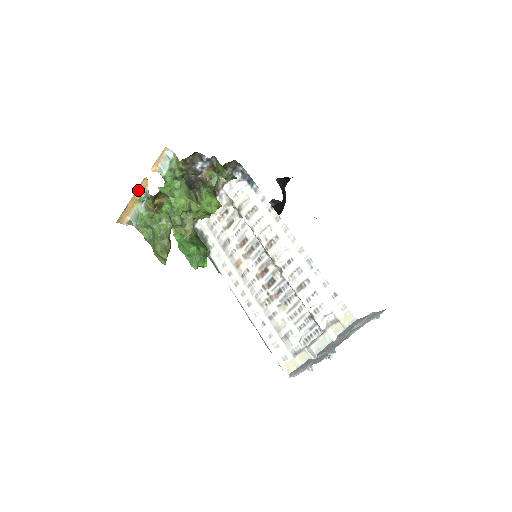
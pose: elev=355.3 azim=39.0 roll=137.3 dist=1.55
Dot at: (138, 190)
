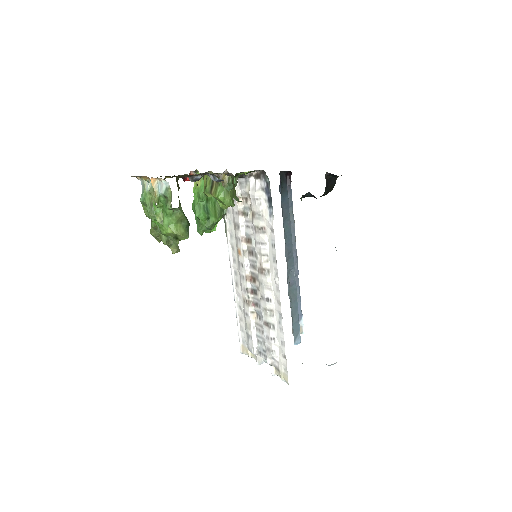
Dot at: (143, 176)
